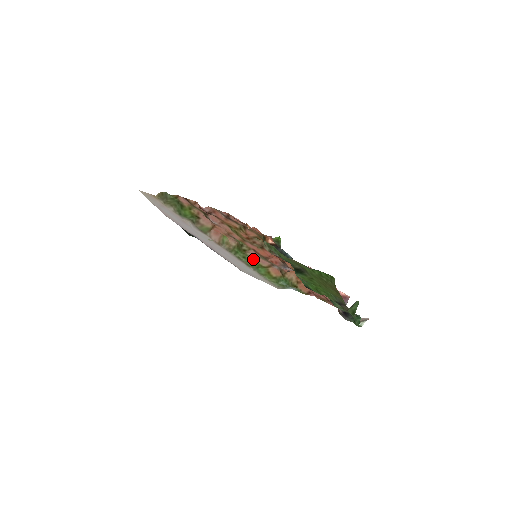
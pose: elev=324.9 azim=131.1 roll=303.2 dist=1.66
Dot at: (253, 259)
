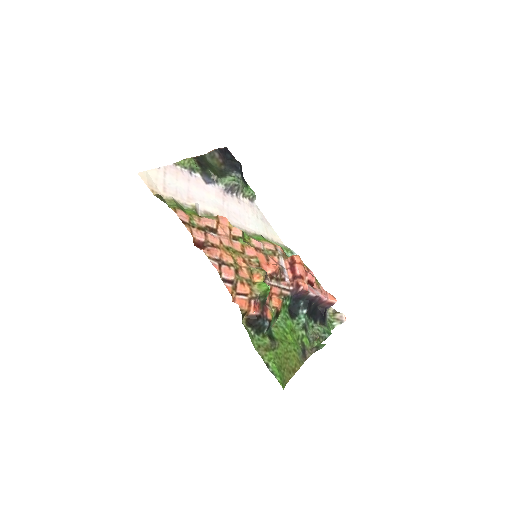
Dot at: (258, 240)
